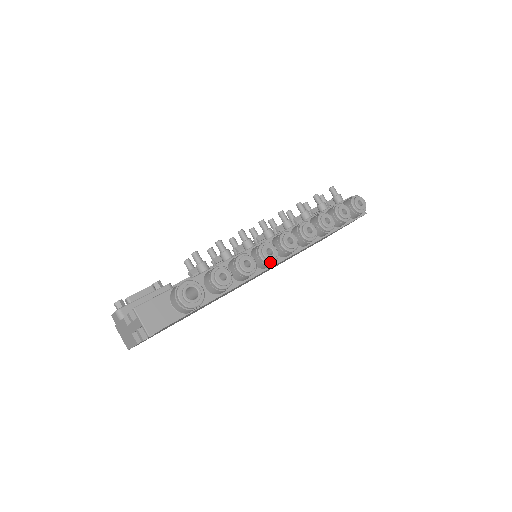
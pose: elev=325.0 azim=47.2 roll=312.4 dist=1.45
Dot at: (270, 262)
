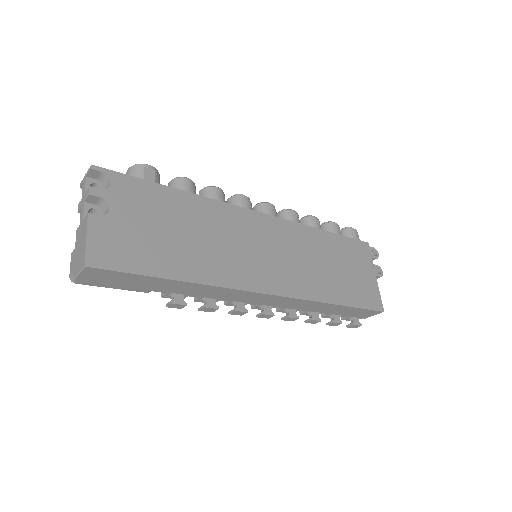
Dot at: (240, 195)
